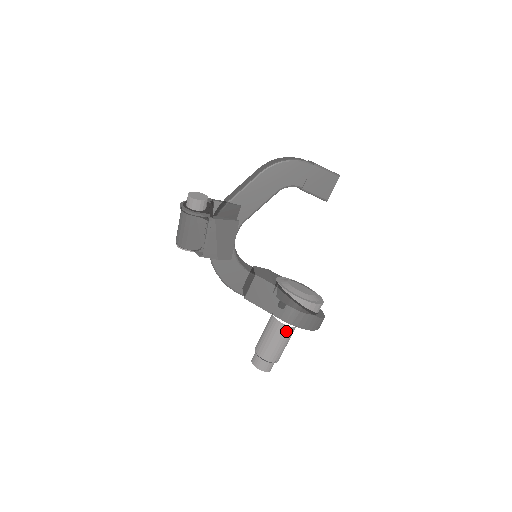
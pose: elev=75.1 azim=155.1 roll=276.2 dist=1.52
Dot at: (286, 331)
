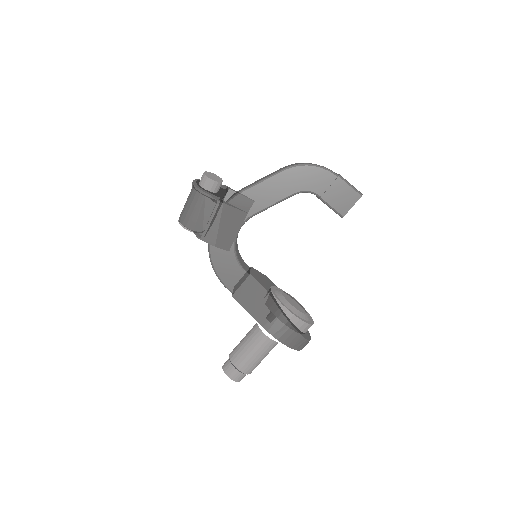
Dot at: (266, 343)
